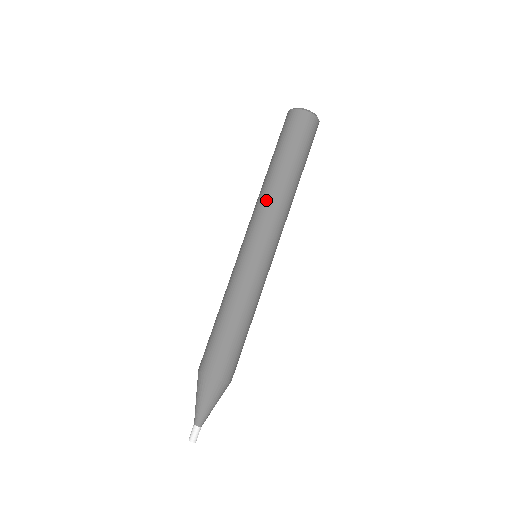
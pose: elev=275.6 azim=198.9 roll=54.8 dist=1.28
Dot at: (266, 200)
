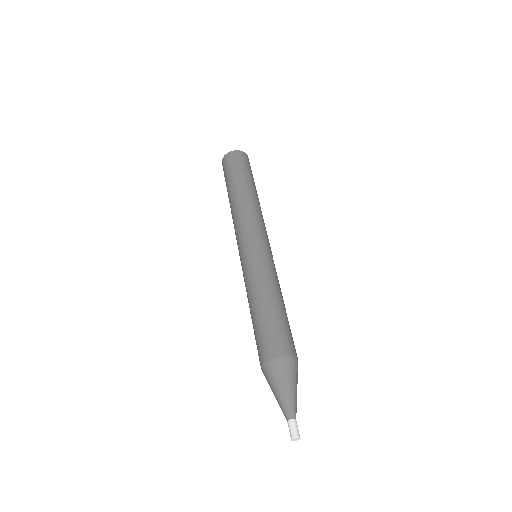
Dot at: (239, 211)
